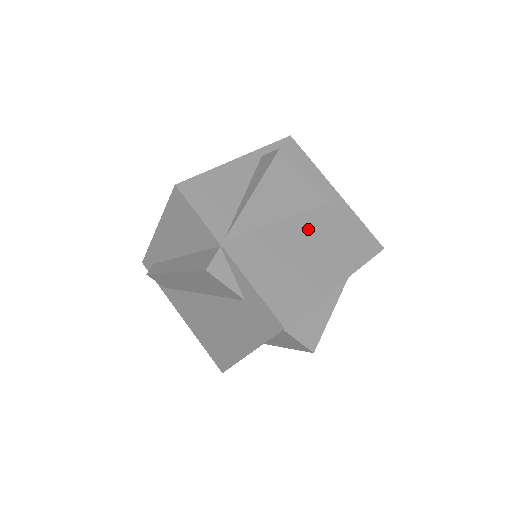
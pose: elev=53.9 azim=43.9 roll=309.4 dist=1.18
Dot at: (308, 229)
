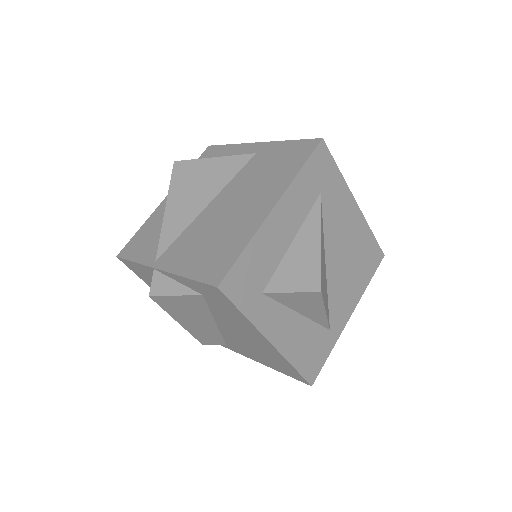
Dot at: (233, 193)
